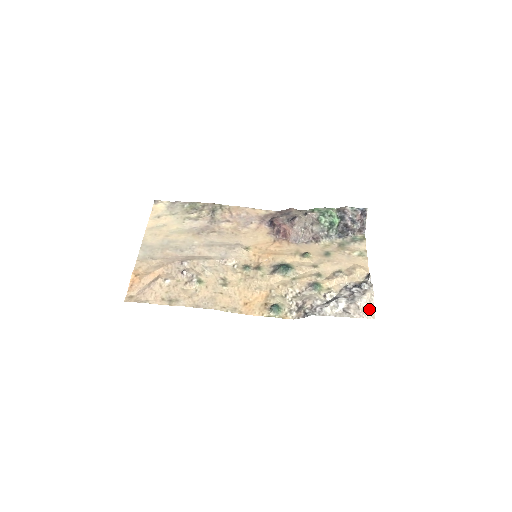
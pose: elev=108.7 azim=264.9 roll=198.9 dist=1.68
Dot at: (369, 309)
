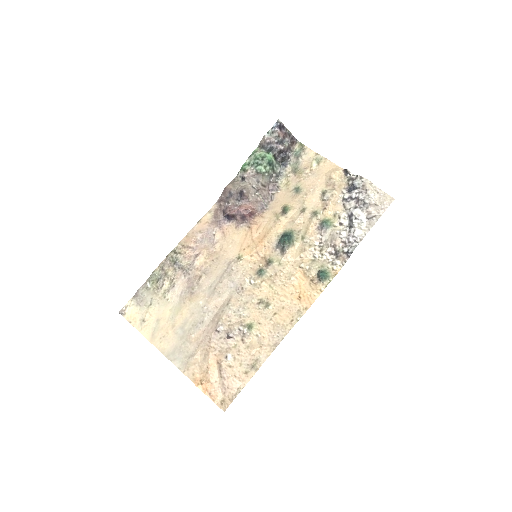
Dot at: (383, 197)
